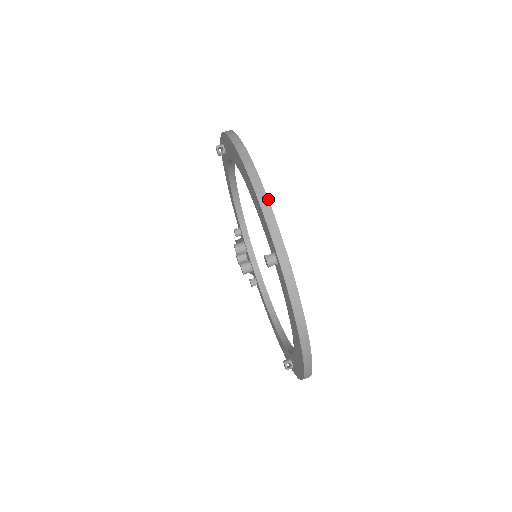
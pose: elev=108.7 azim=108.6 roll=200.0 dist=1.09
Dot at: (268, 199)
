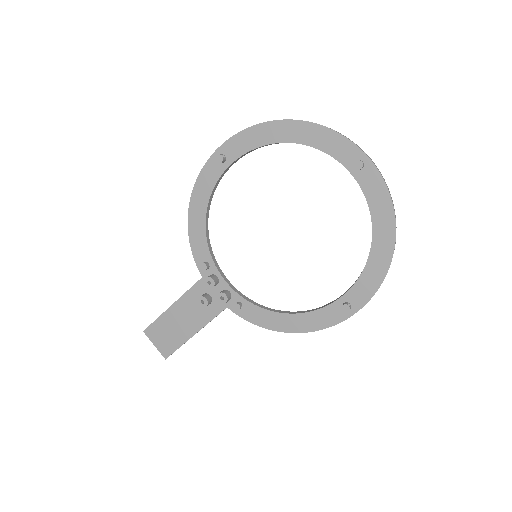
Dot at: occluded
